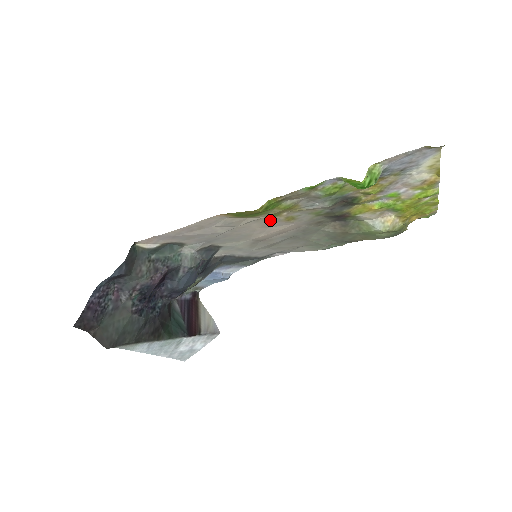
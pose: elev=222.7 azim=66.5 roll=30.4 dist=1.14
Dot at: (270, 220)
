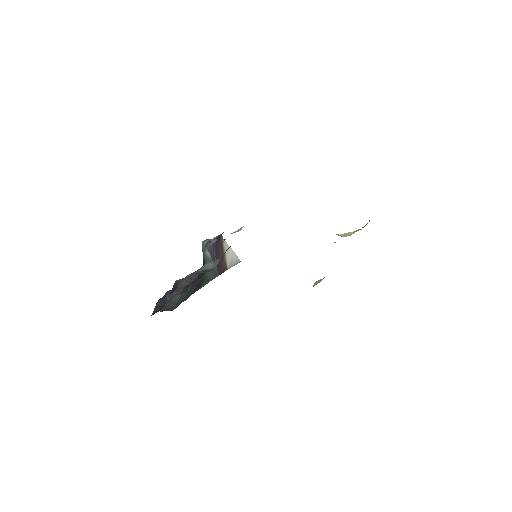
Dot at: occluded
